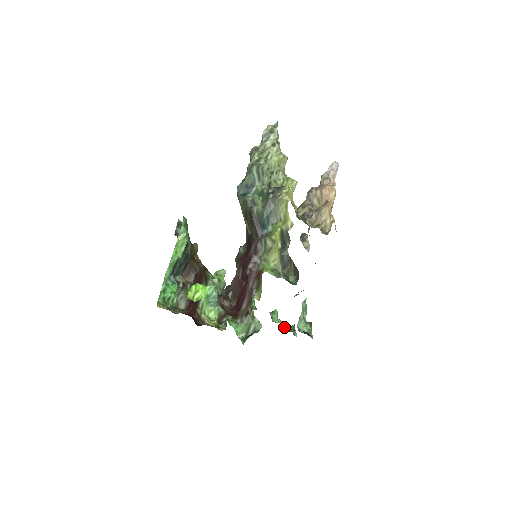
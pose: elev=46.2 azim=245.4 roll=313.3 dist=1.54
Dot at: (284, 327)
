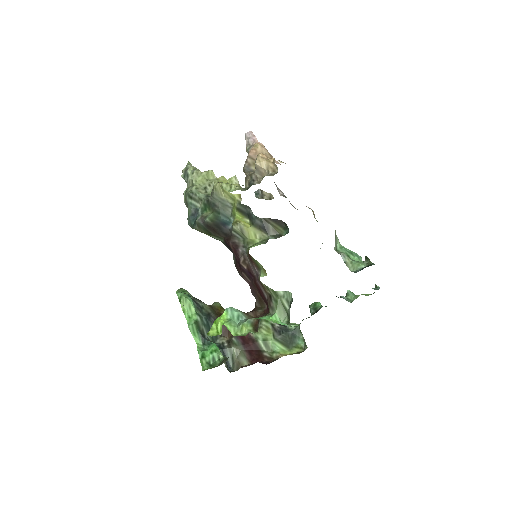
Dot at: (366, 295)
